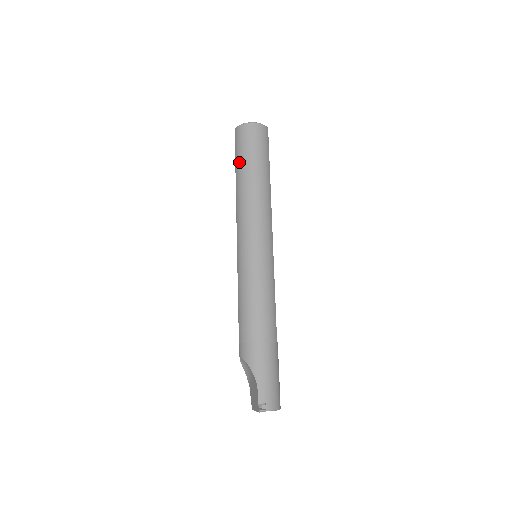
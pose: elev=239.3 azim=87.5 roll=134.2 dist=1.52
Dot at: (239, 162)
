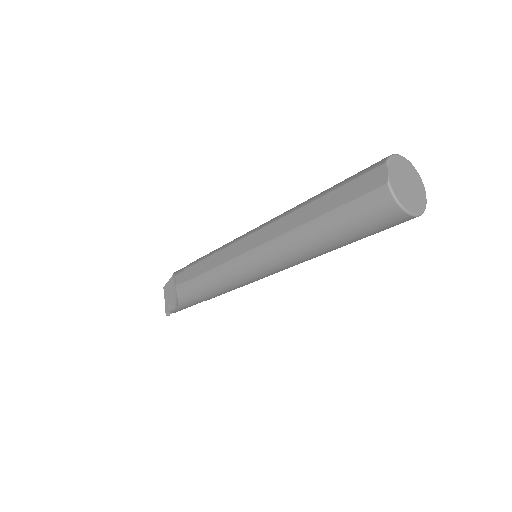
Dot at: (335, 224)
